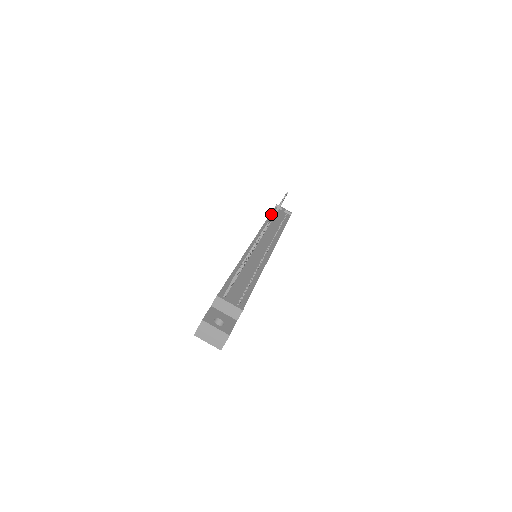
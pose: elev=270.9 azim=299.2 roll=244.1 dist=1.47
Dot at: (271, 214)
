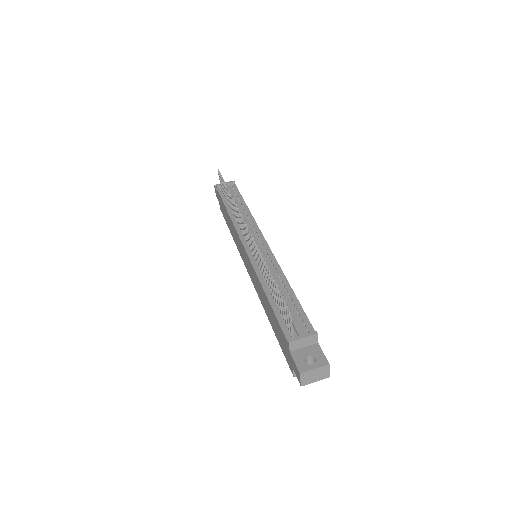
Dot at: (223, 201)
